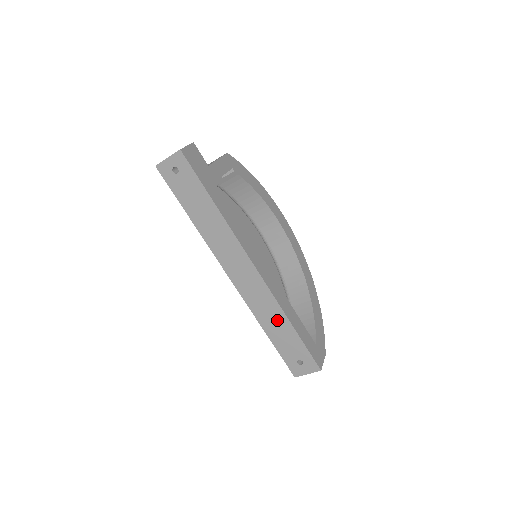
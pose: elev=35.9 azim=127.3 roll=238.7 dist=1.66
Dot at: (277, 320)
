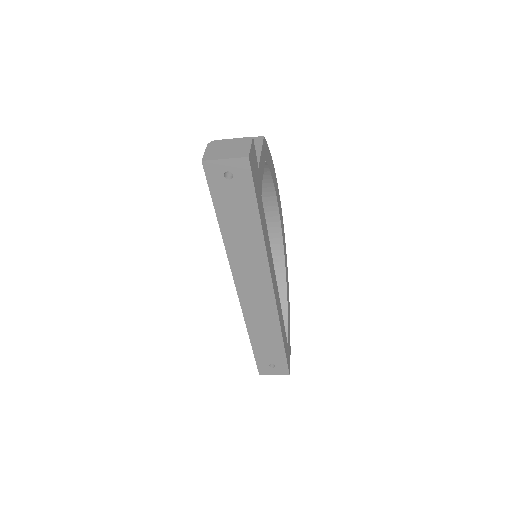
Dot at: (269, 333)
